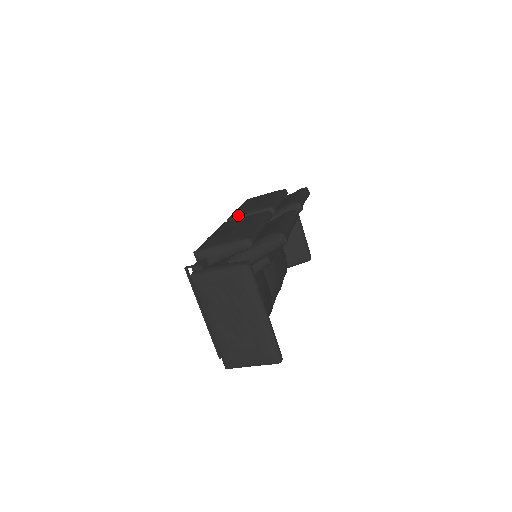
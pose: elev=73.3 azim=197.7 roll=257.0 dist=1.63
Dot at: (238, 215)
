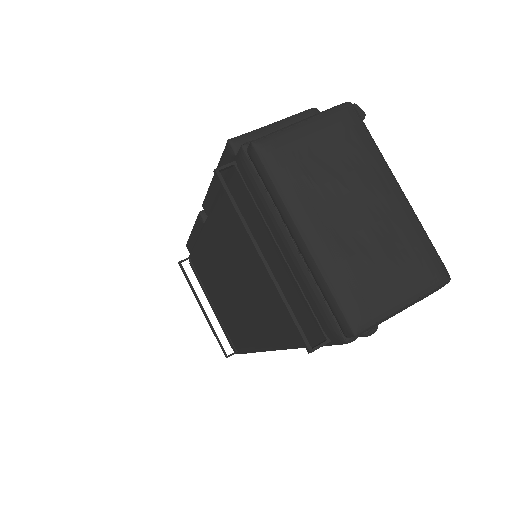
Dot at: occluded
